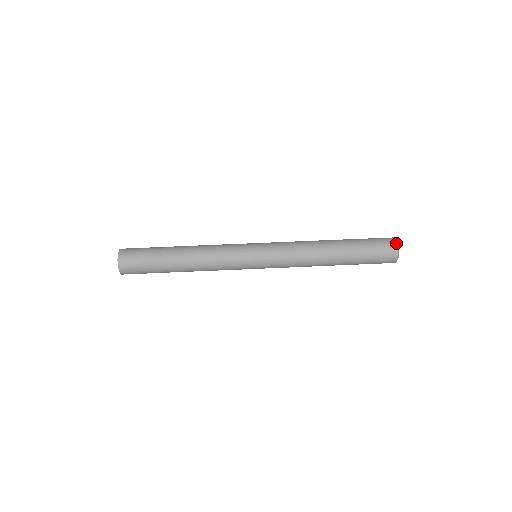
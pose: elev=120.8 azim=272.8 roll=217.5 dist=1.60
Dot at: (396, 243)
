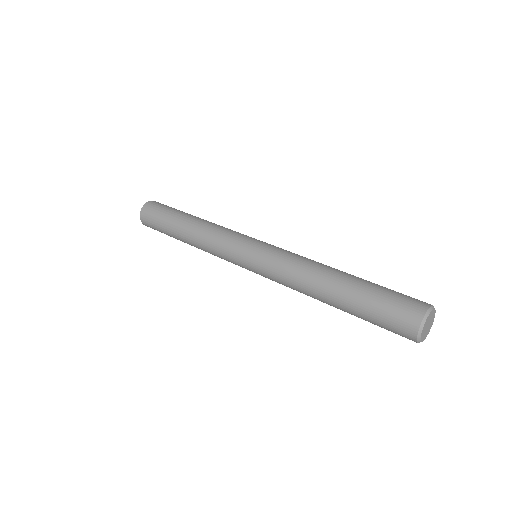
Dot at: (426, 308)
